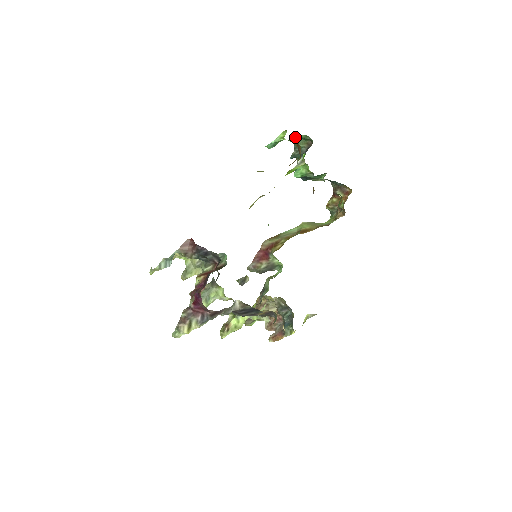
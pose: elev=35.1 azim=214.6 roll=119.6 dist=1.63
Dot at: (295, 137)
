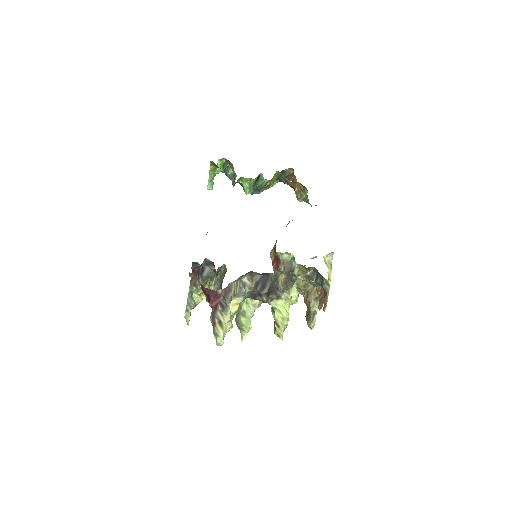
Dot at: (223, 172)
